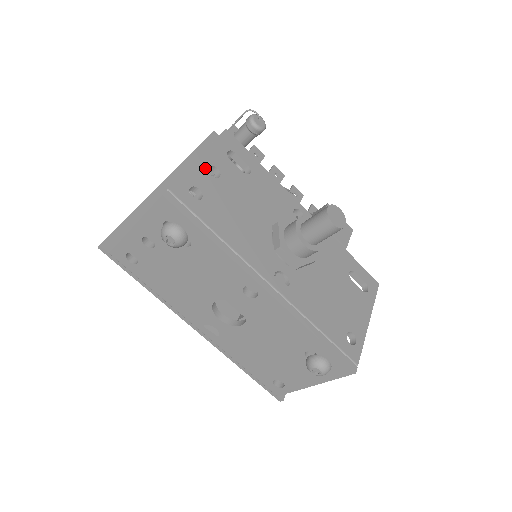
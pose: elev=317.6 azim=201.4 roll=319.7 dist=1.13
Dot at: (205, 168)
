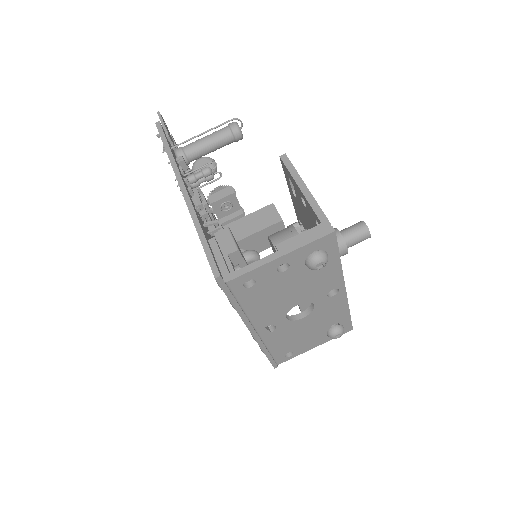
Dot at: occluded
